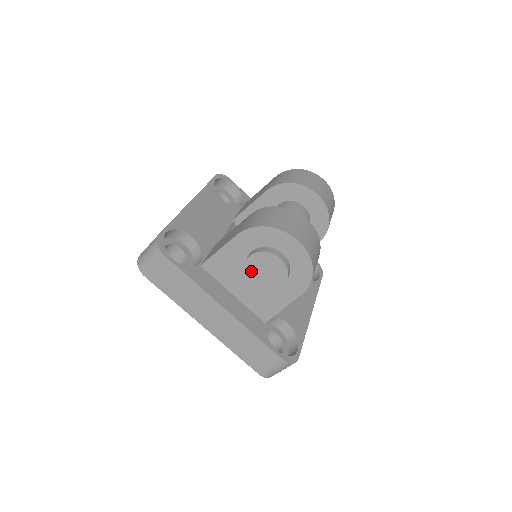
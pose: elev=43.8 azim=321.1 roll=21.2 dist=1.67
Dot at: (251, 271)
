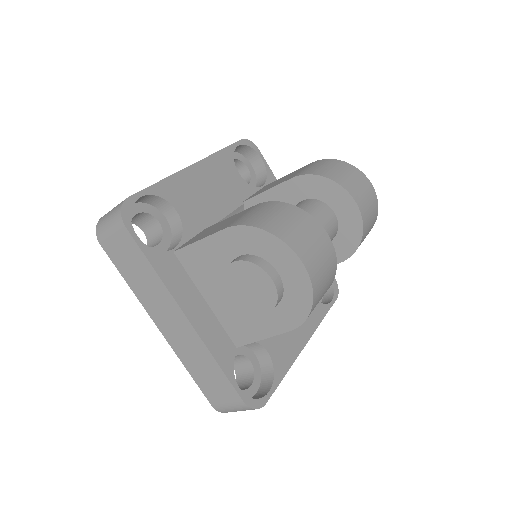
Dot at: (231, 281)
